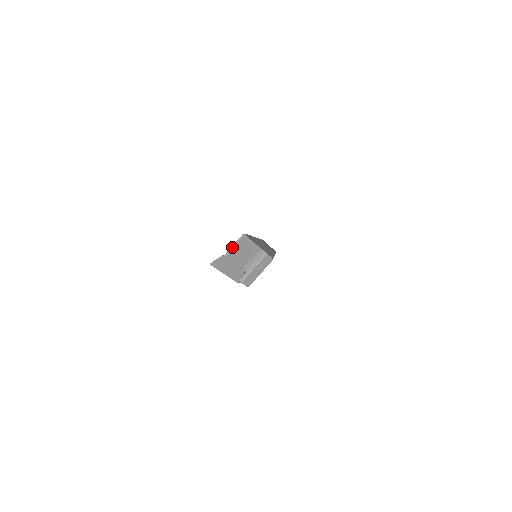
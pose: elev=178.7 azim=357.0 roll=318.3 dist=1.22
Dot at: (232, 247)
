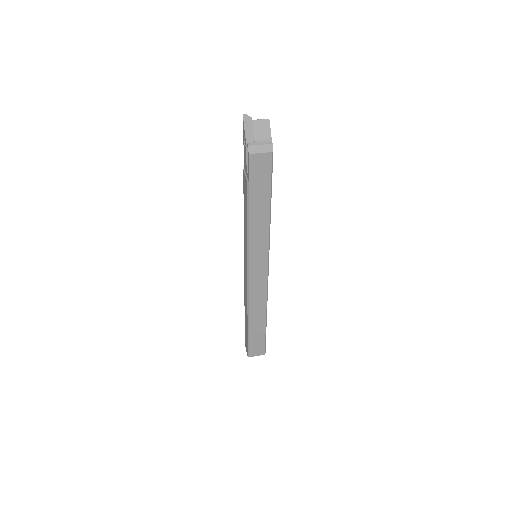
Dot at: (259, 119)
